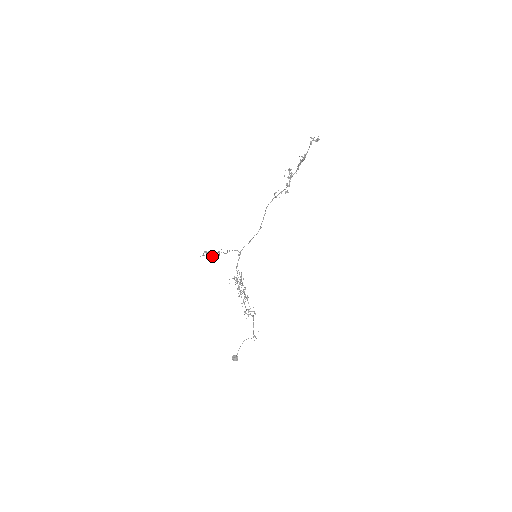
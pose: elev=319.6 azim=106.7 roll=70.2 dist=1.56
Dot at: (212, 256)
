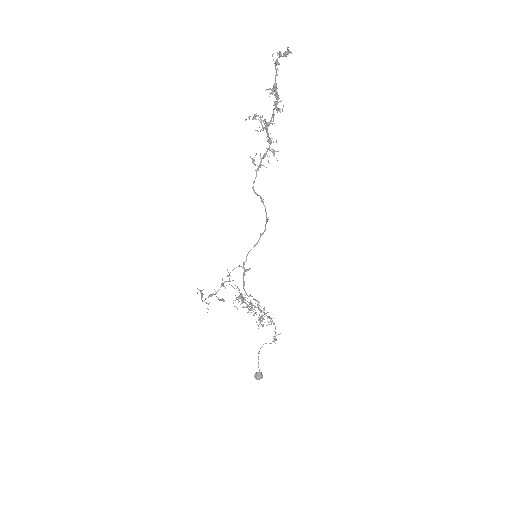
Dot at: occluded
